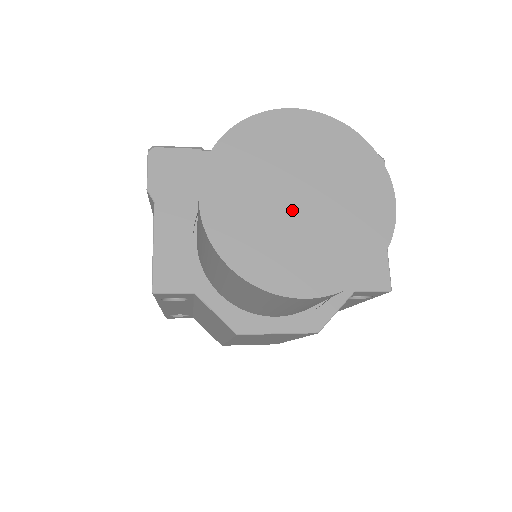
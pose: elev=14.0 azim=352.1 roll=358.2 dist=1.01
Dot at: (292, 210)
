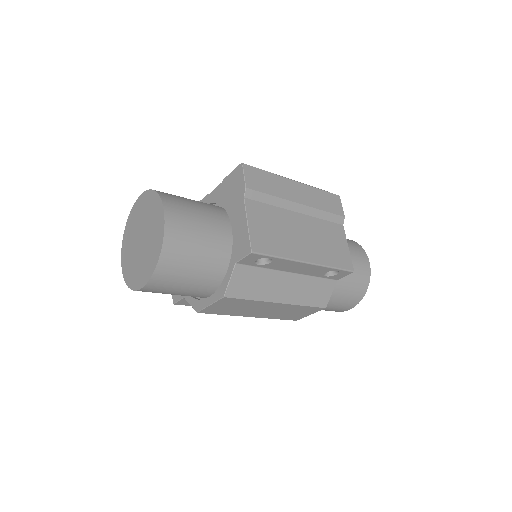
Dot at: (139, 247)
